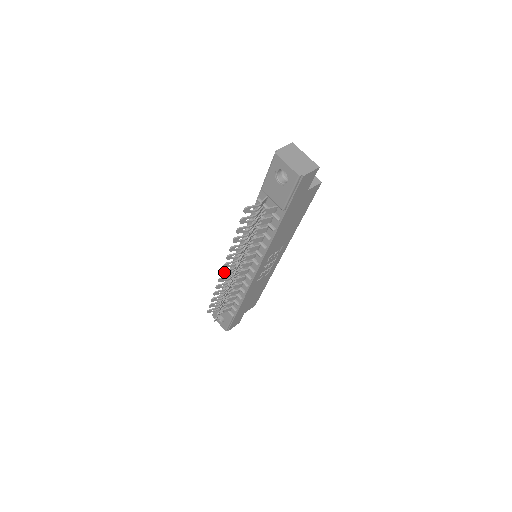
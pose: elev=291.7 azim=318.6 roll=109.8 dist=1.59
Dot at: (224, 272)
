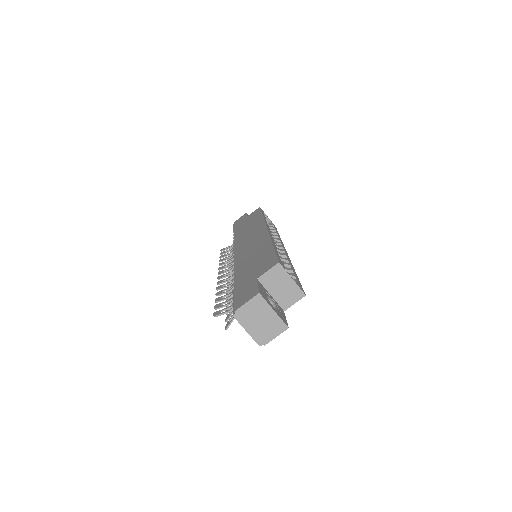
Dot at: (221, 273)
